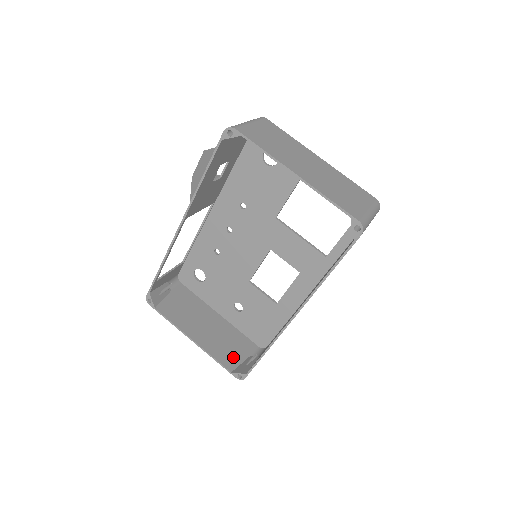
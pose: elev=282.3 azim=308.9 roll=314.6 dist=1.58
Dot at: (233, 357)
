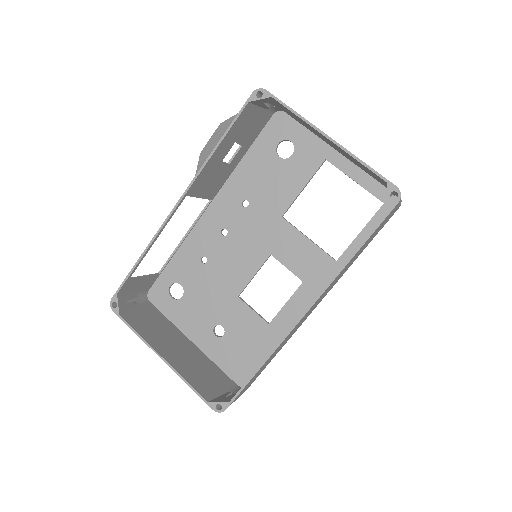
Dot at: (209, 387)
